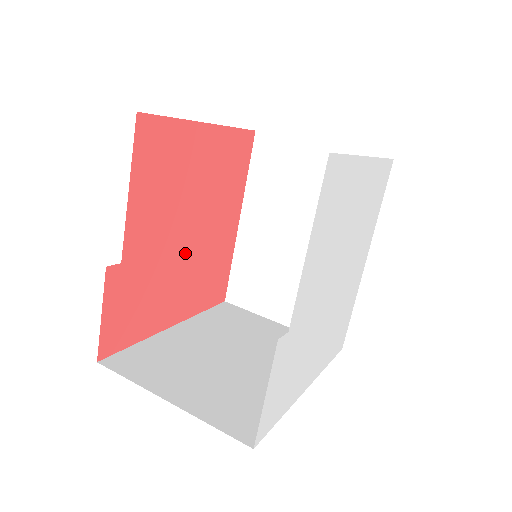
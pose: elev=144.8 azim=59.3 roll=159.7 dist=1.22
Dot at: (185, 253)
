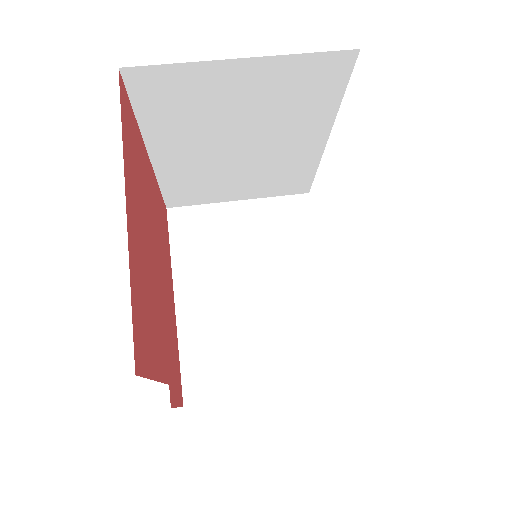
Dot at: (161, 275)
